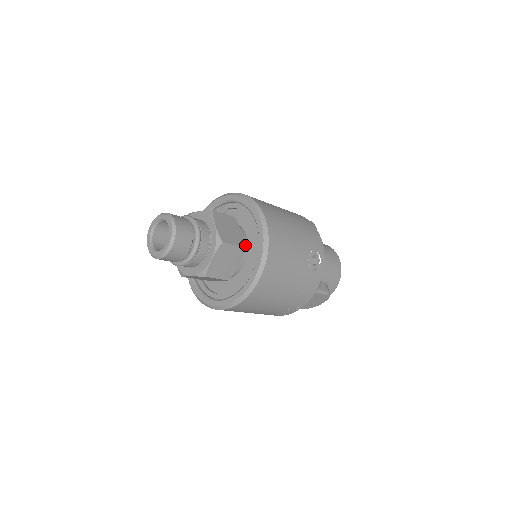
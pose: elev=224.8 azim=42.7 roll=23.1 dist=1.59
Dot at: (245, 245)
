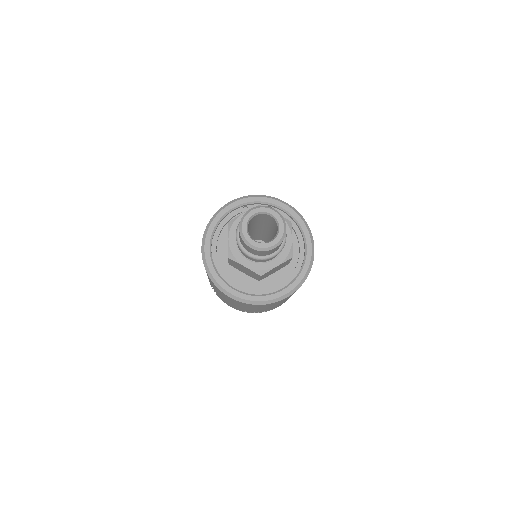
Dot at: occluded
